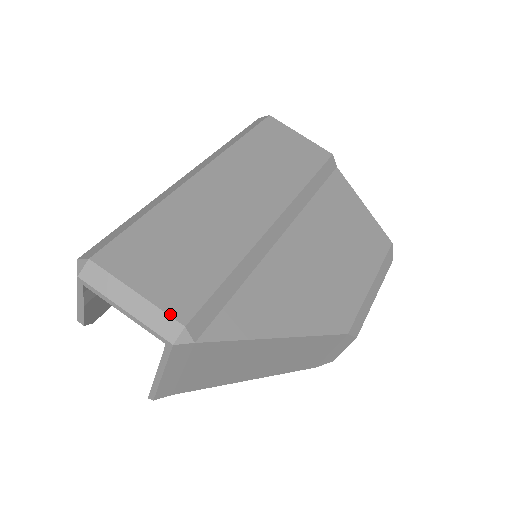
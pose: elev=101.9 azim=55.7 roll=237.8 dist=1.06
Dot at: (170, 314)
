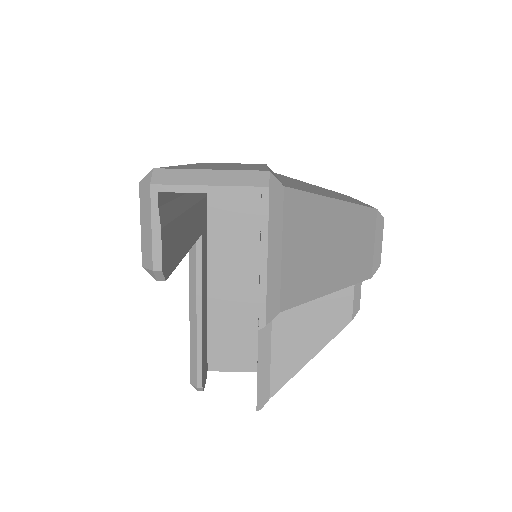
Dot at: (251, 170)
